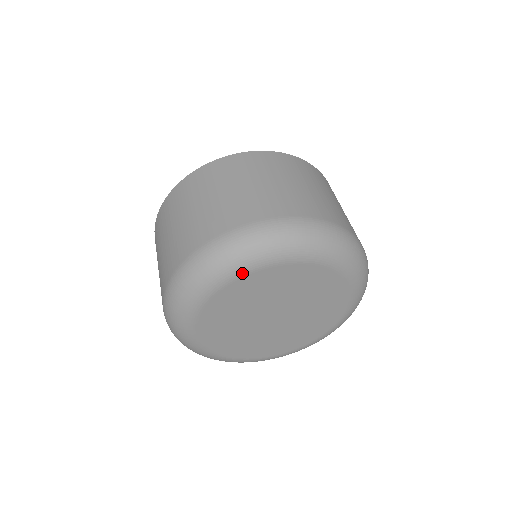
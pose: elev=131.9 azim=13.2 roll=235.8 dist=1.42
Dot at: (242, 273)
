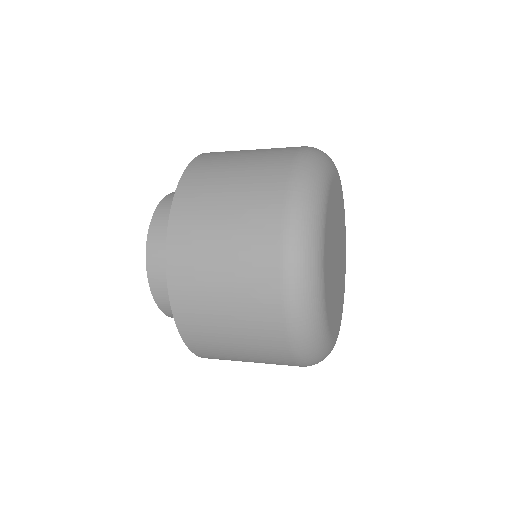
Dot at: (324, 225)
